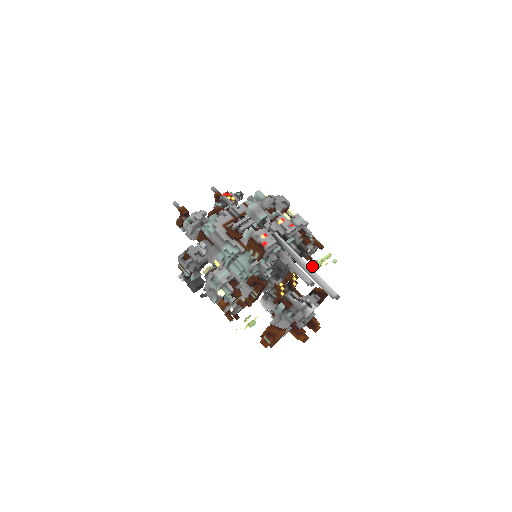
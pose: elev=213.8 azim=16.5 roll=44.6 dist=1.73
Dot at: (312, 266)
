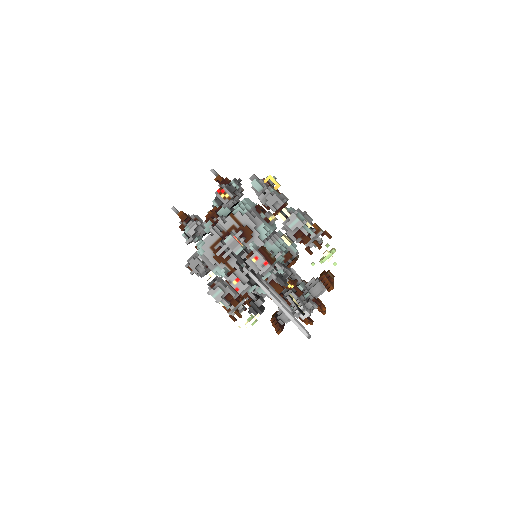
Dot at: (314, 264)
